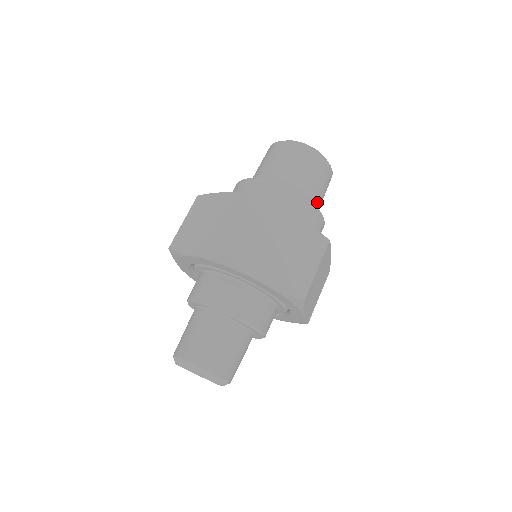
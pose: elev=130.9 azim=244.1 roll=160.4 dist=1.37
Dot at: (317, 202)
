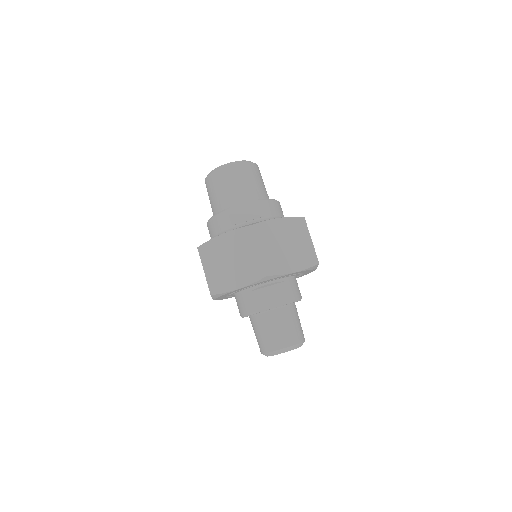
Dot at: (267, 195)
